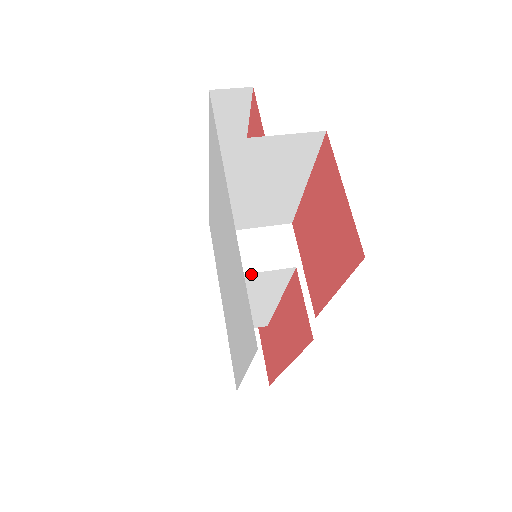
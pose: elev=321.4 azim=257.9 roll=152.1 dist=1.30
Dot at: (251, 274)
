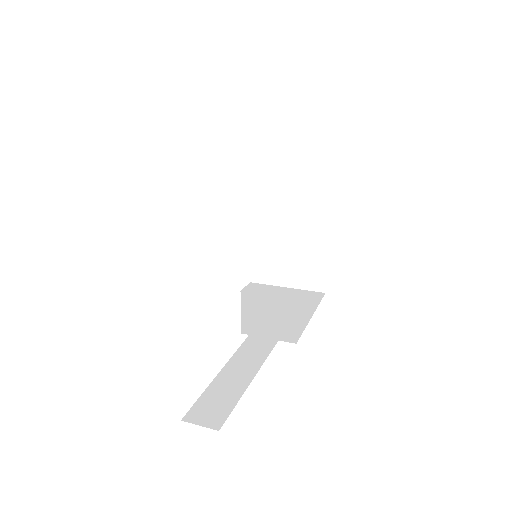
Dot at: (201, 152)
